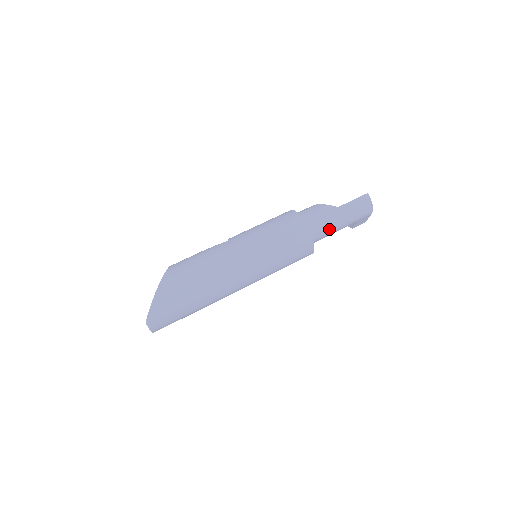
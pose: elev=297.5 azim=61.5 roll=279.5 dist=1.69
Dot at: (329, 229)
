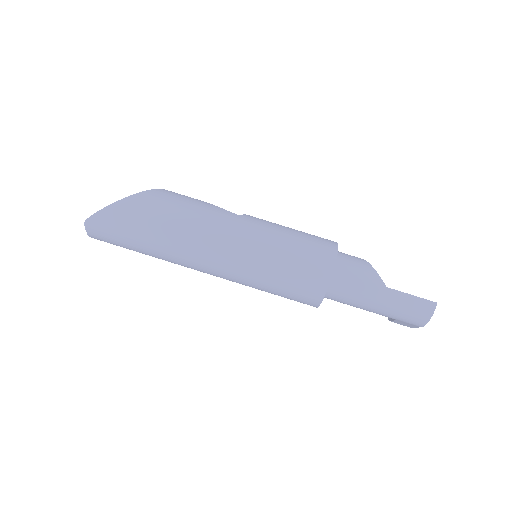
Dot at: (354, 300)
